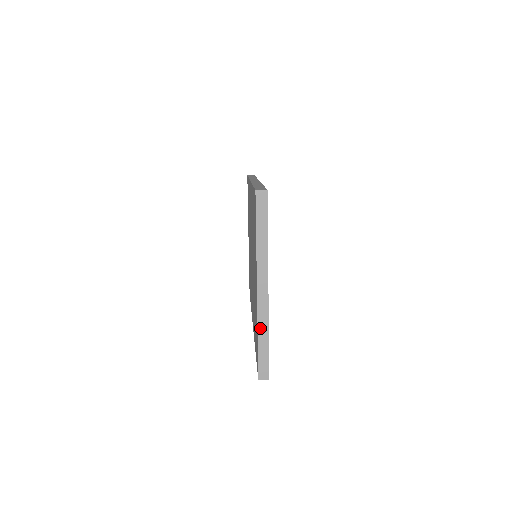
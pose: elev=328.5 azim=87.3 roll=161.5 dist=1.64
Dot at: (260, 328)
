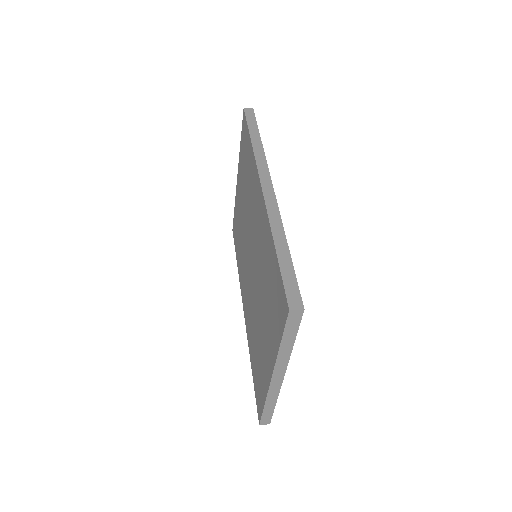
Dot at: (269, 399)
